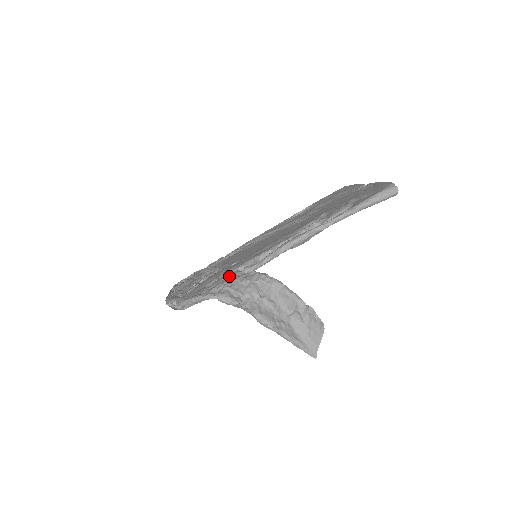
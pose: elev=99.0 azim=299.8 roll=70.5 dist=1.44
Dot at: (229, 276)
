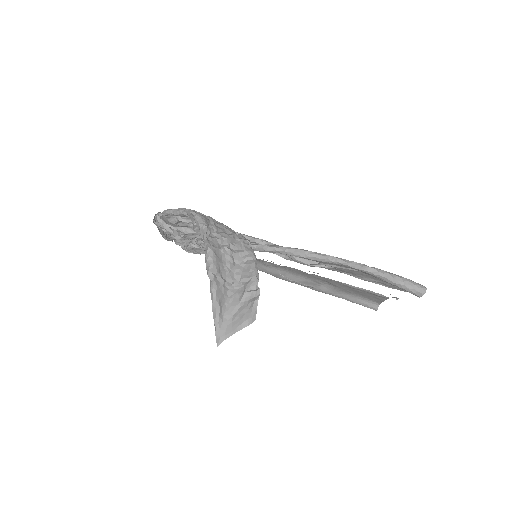
Dot at: occluded
